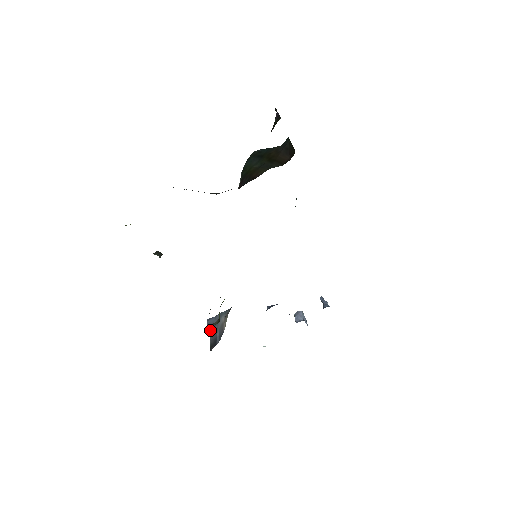
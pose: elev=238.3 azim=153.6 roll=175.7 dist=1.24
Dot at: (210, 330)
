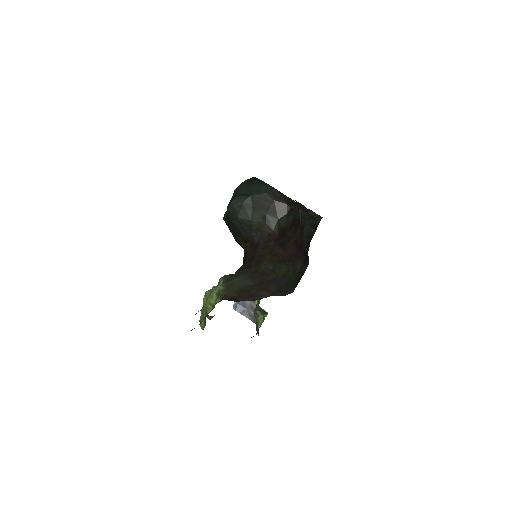
Dot at: (244, 314)
